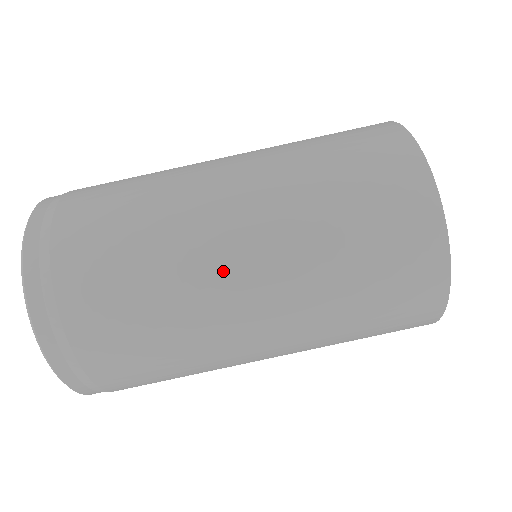
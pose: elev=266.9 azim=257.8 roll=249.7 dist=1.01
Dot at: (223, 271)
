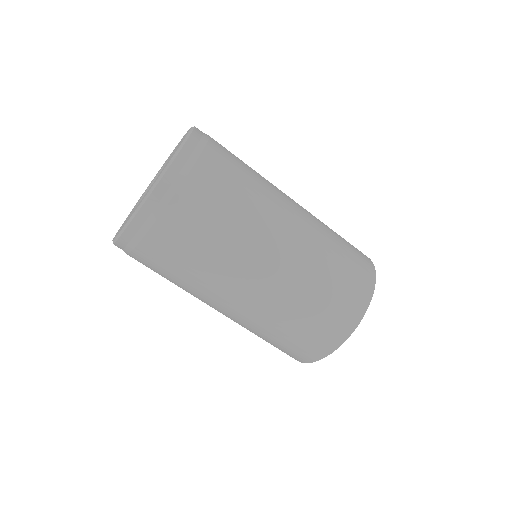
Dot at: (217, 302)
